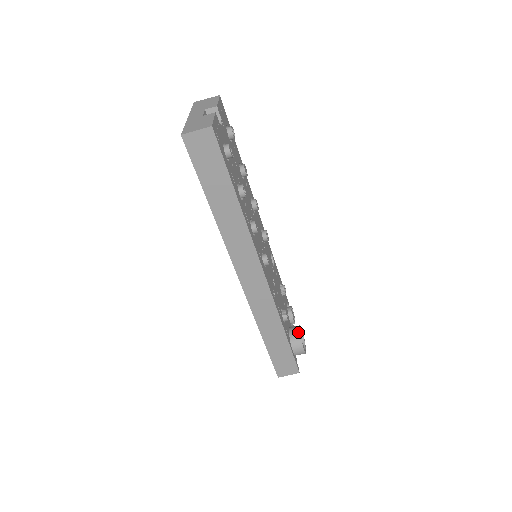
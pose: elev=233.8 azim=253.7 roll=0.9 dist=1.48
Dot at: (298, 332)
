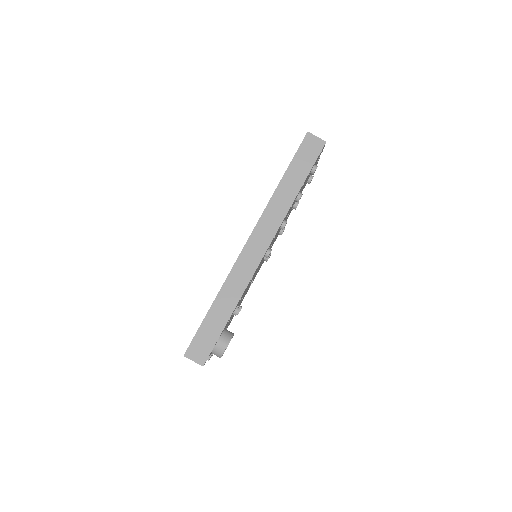
Dot at: (232, 333)
